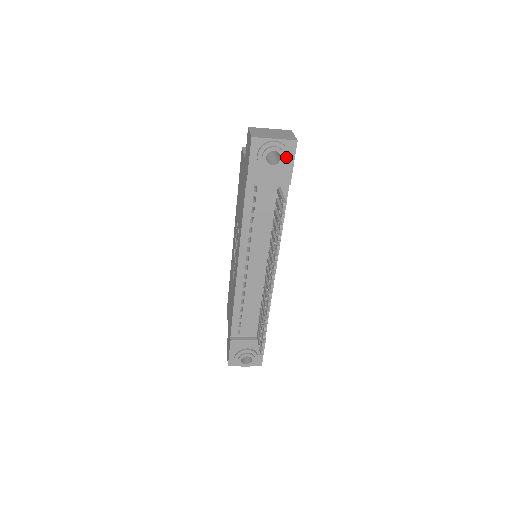
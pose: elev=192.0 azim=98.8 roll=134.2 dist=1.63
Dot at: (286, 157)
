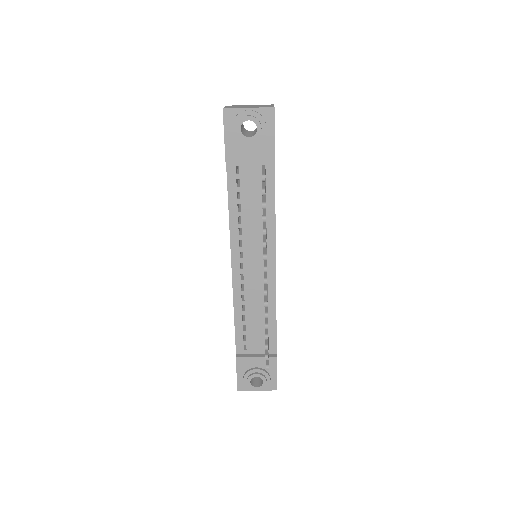
Dot at: (264, 127)
